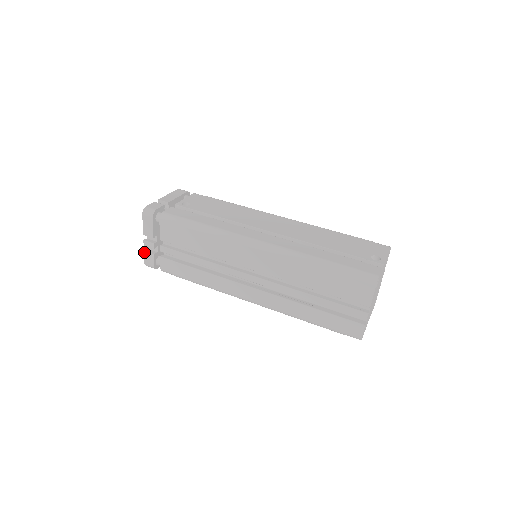
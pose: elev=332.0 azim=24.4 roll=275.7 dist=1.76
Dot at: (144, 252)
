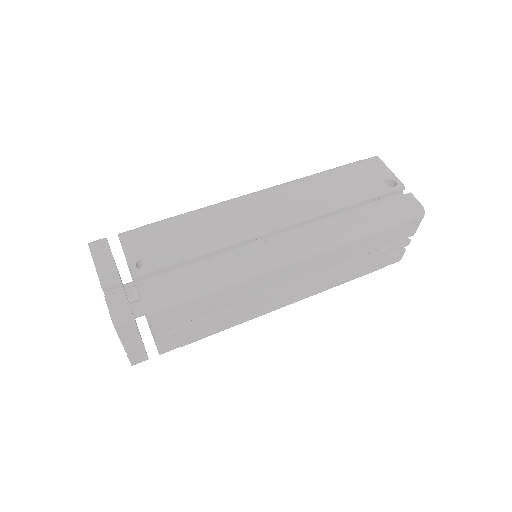
Dot at: (128, 358)
